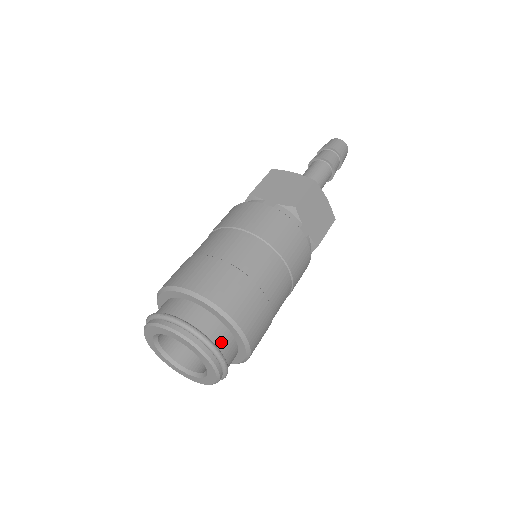
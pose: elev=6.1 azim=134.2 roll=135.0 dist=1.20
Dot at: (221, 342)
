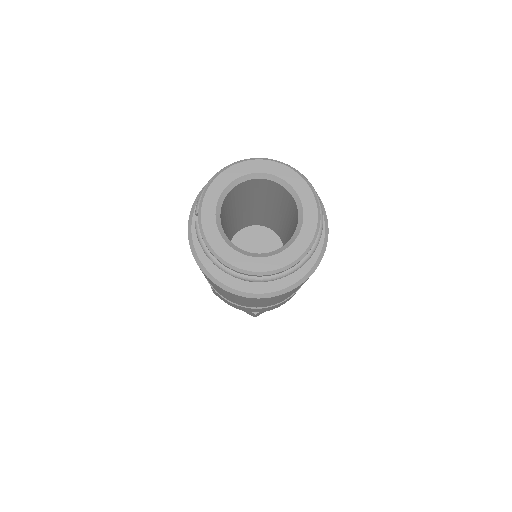
Dot at: occluded
